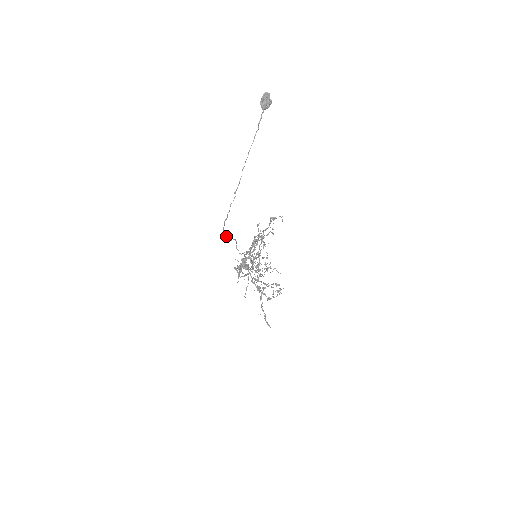
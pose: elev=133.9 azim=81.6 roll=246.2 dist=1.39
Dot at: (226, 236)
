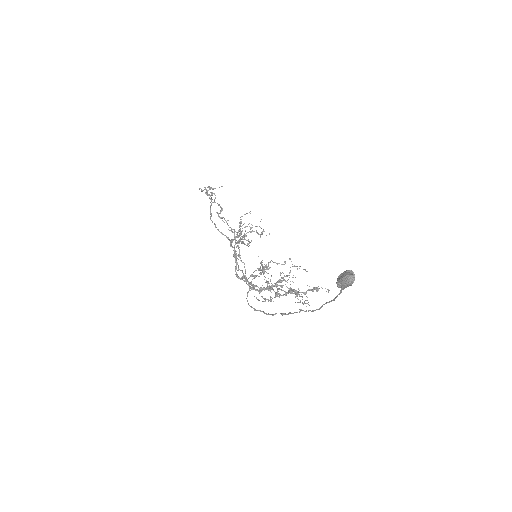
Dot at: (246, 298)
